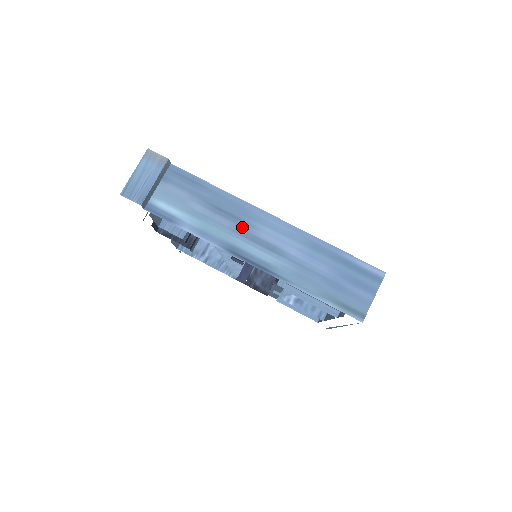
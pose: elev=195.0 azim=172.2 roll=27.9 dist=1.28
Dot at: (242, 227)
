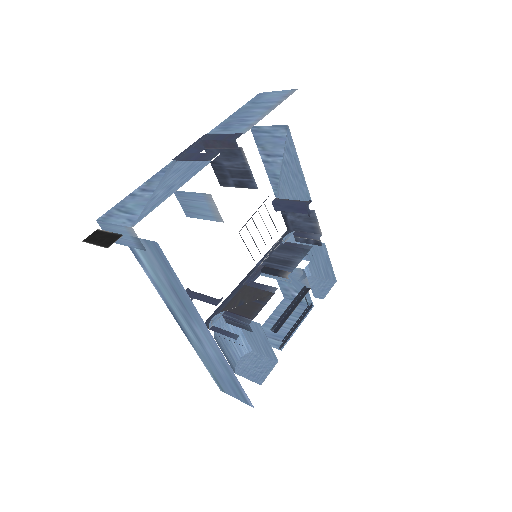
Dot at: (186, 314)
